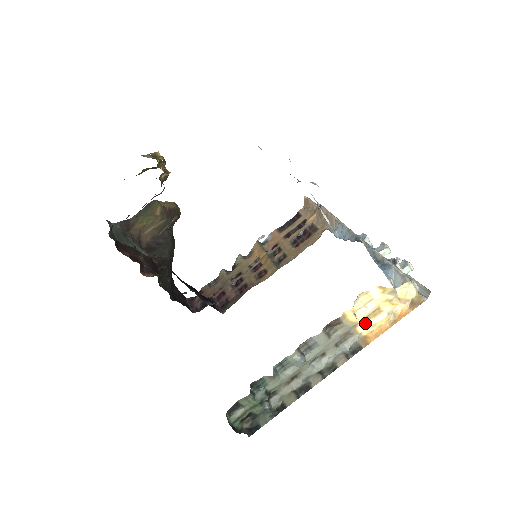
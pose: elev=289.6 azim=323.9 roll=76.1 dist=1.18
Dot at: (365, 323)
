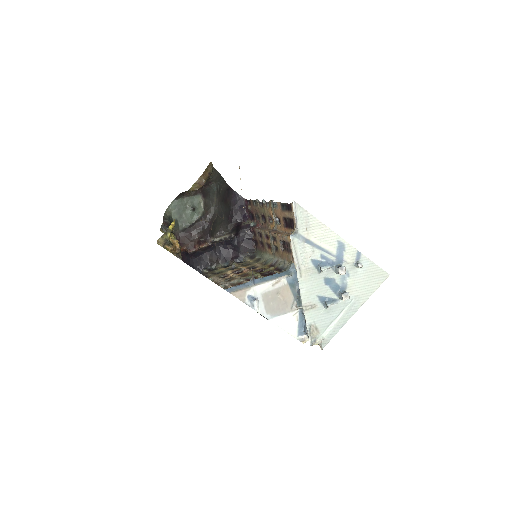
Dot at: occluded
